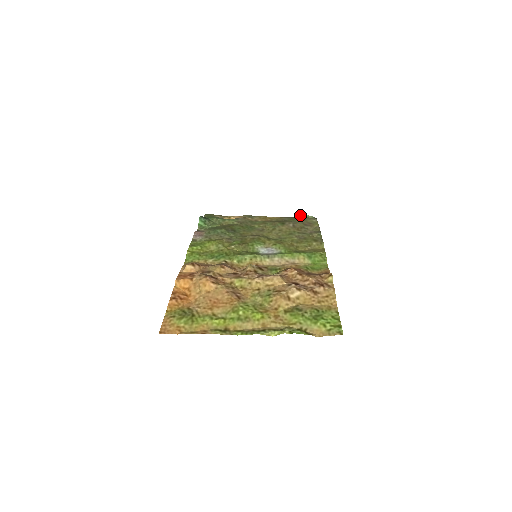
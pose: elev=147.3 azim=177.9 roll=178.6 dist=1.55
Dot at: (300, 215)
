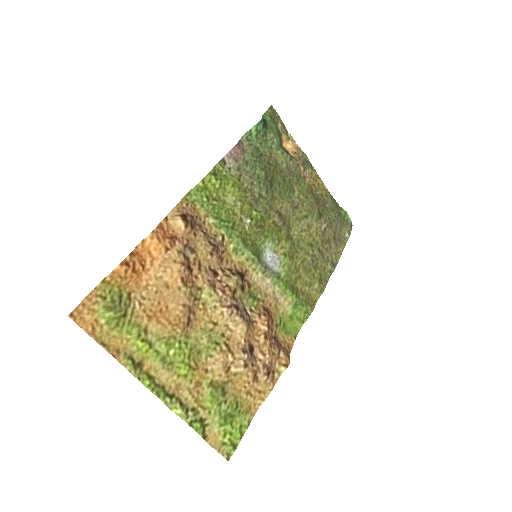
Dot at: occluded
